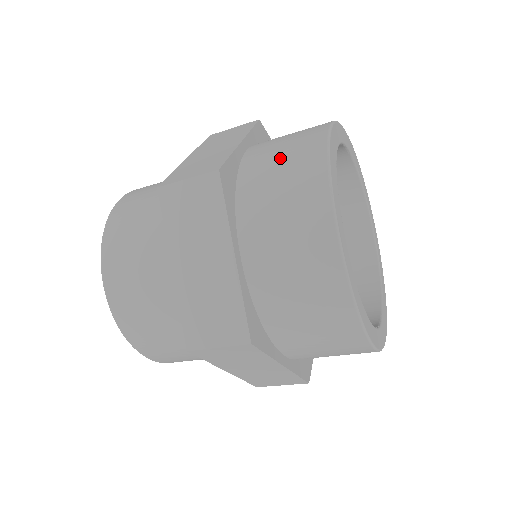
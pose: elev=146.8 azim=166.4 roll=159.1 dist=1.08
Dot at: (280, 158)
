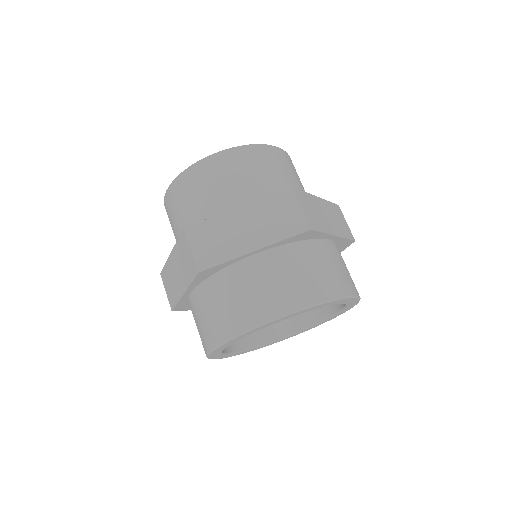
Dot at: (240, 295)
